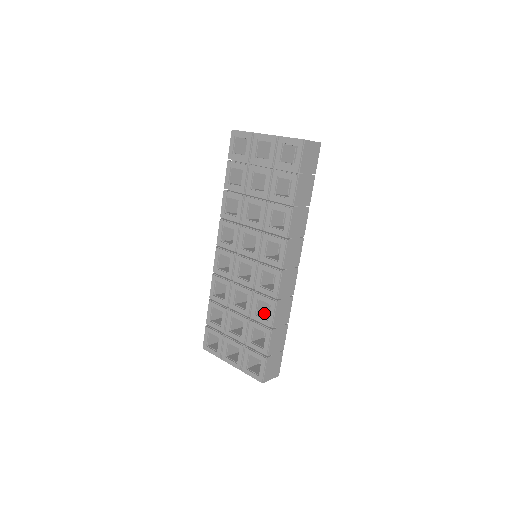
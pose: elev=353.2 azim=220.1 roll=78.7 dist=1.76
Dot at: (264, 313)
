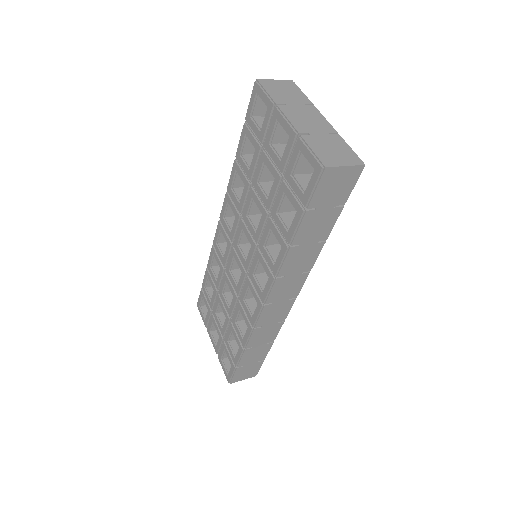
Dot at: occluded
